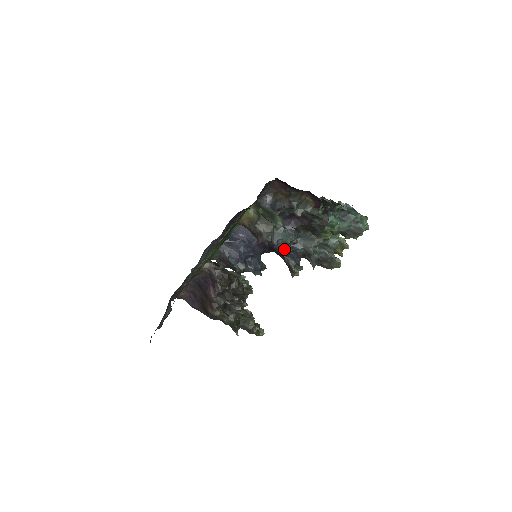
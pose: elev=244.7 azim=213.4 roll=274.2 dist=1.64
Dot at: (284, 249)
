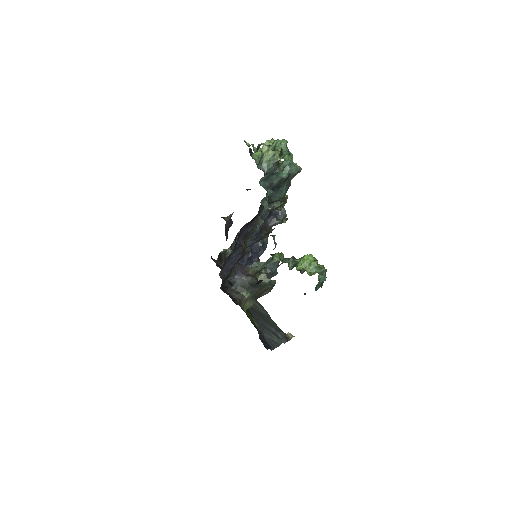
Dot at: (264, 235)
